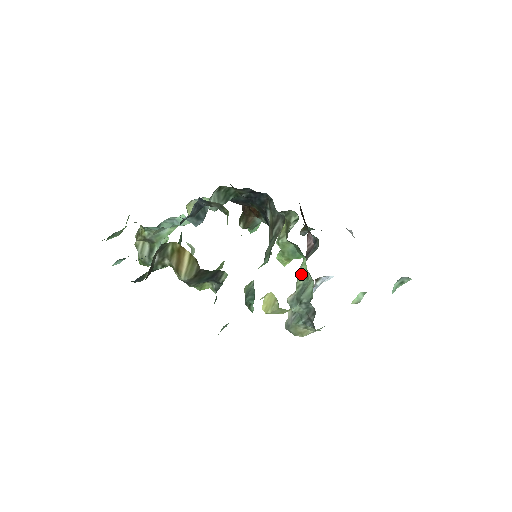
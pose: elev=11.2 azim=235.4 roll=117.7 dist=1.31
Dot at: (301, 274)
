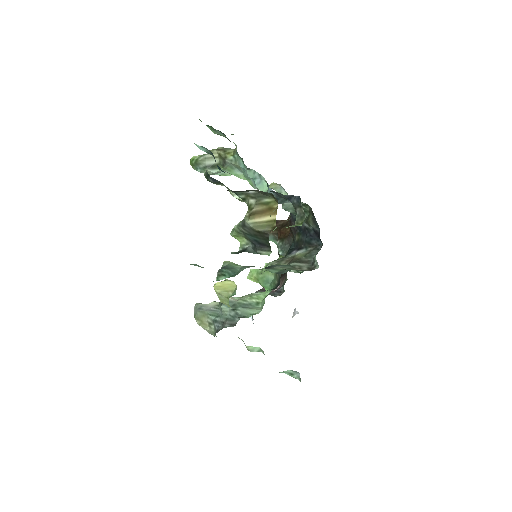
Dot at: (255, 297)
